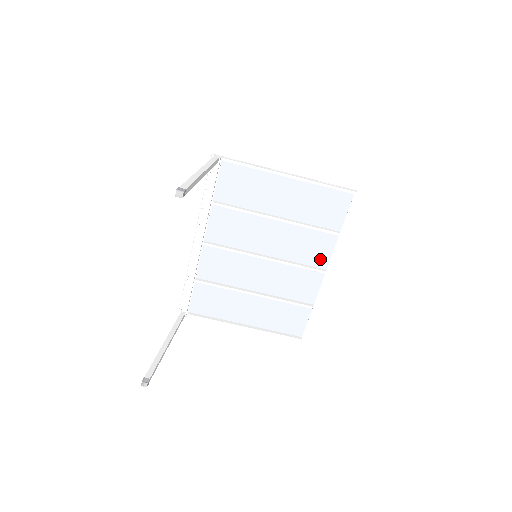
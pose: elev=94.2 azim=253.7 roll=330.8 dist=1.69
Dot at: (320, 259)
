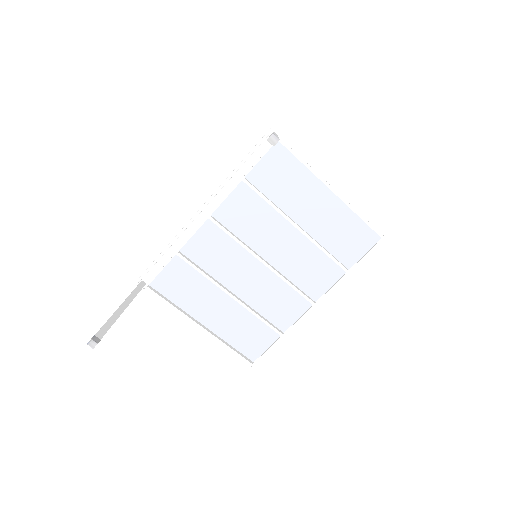
Dot at: (315, 288)
